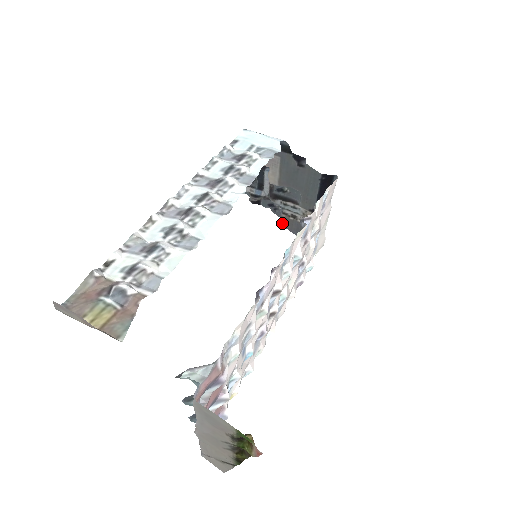
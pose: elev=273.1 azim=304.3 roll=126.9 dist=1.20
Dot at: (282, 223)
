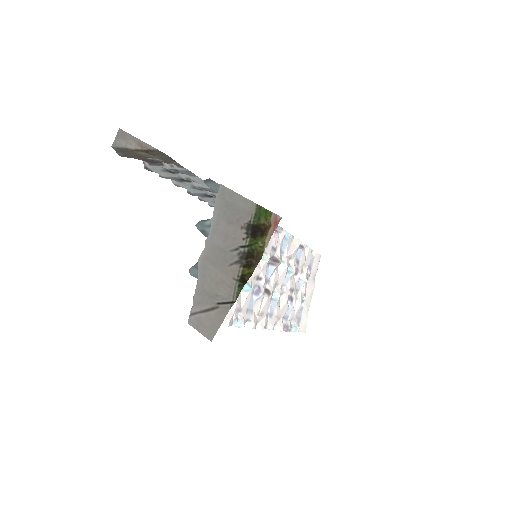
Dot at: occluded
